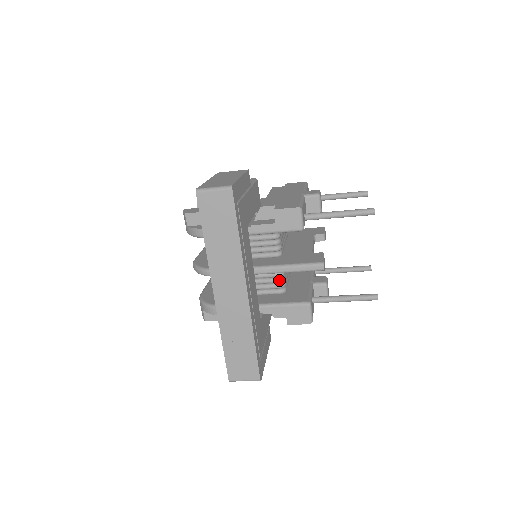
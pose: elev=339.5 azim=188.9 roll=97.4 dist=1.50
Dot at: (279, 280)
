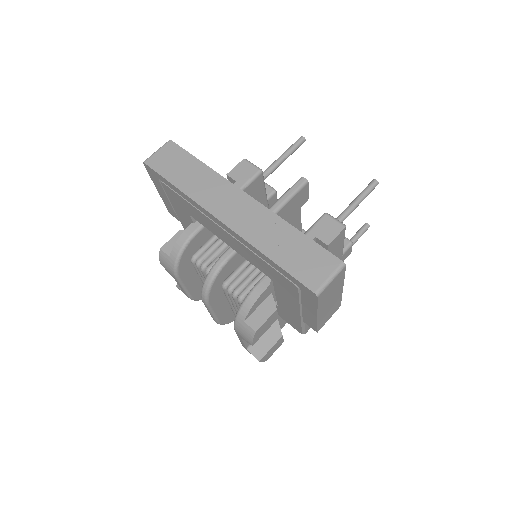
Dot at: occluded
